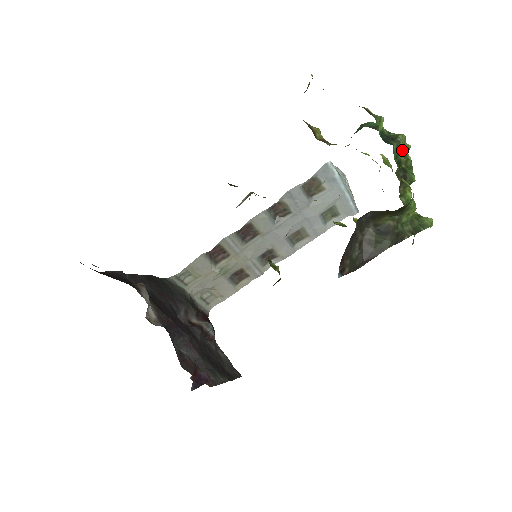
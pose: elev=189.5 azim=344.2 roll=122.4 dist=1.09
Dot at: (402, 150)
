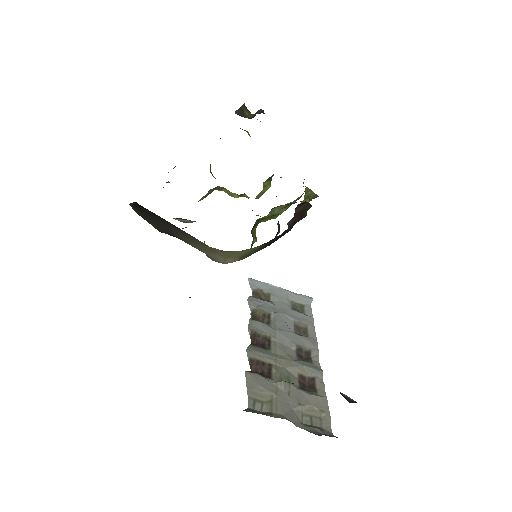
Dot at: occluded
